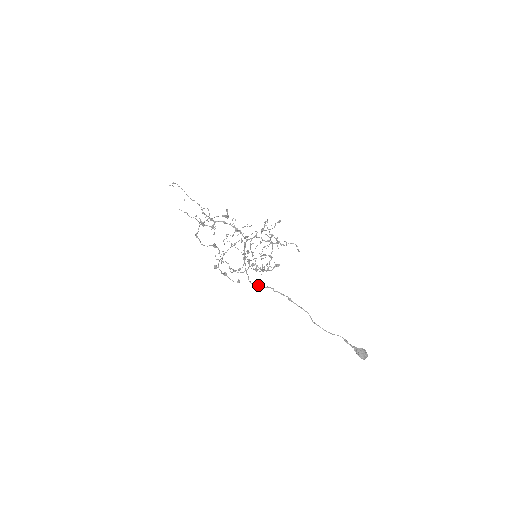
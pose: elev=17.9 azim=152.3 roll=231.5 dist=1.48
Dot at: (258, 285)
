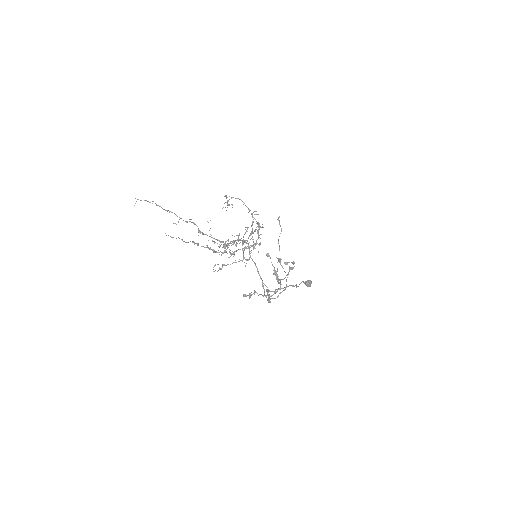
Dot at: occluded
